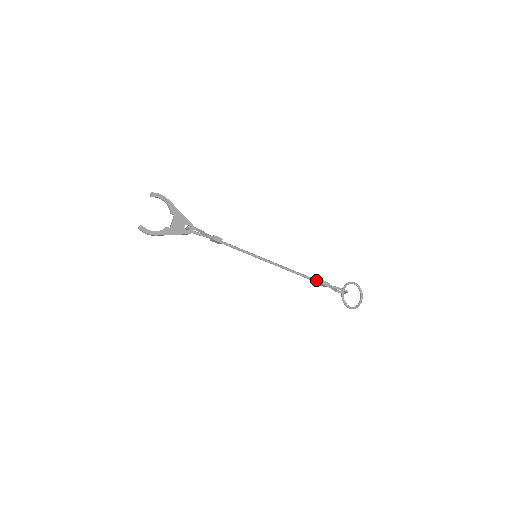
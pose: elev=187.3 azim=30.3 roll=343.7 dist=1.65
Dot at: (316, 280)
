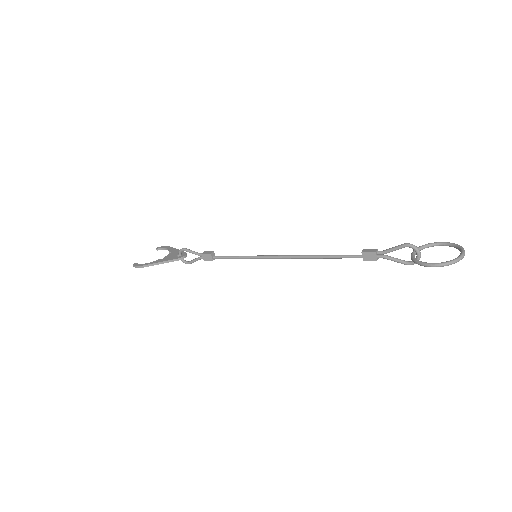
Dot at: (354, 255)
